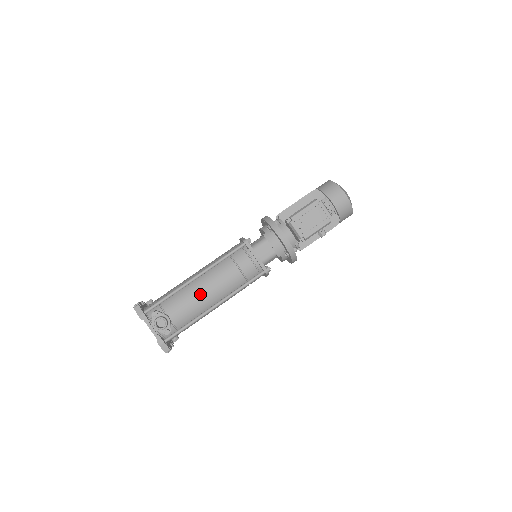
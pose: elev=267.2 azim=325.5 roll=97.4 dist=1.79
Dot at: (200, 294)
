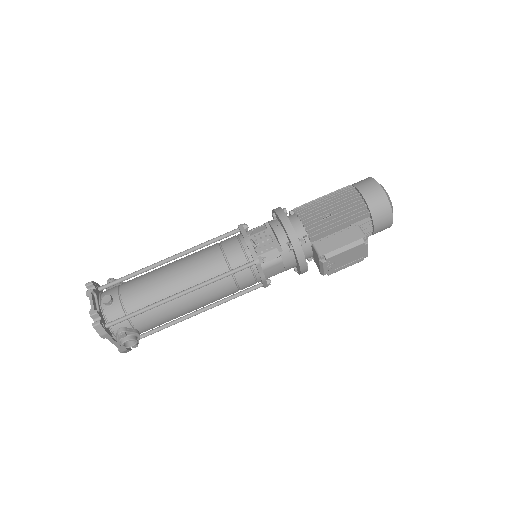
Dot at: (183, 310)
